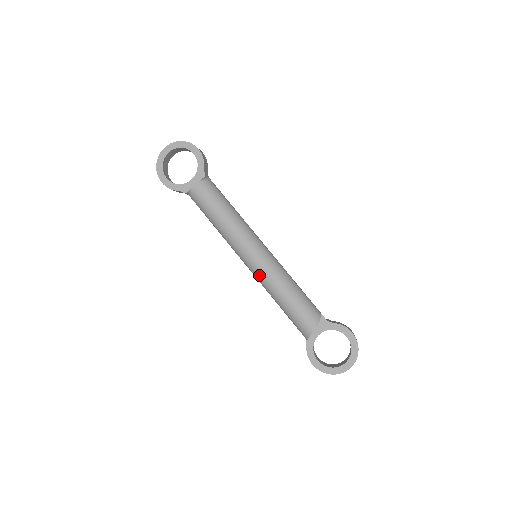
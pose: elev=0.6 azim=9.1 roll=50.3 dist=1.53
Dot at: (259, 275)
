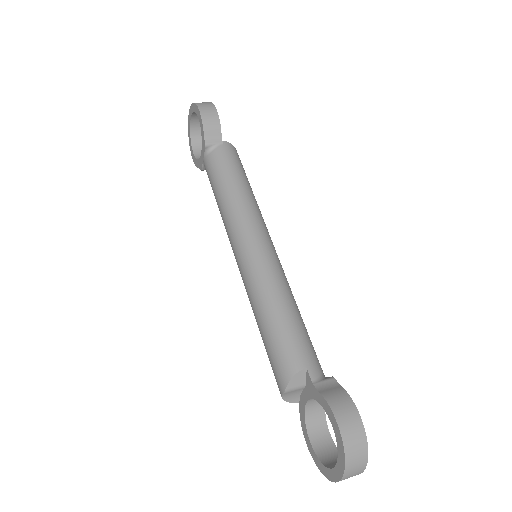
Dot at: occluded
